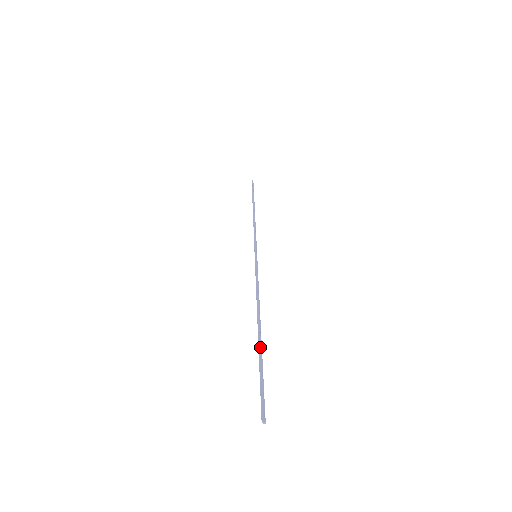
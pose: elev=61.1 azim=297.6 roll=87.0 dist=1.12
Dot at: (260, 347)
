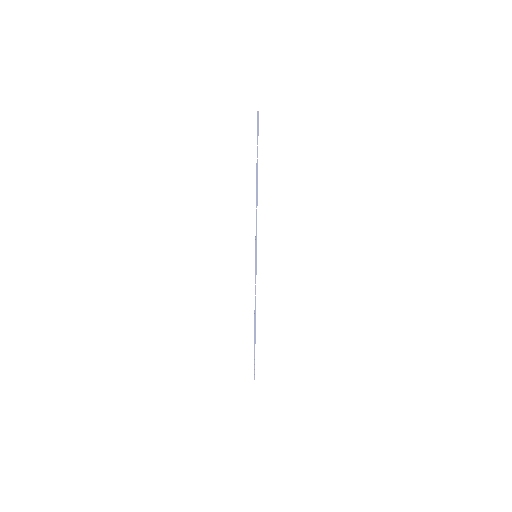
Dot at: (255, 341)
